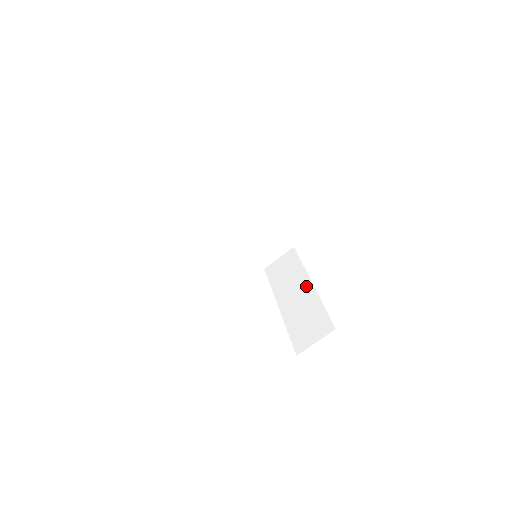
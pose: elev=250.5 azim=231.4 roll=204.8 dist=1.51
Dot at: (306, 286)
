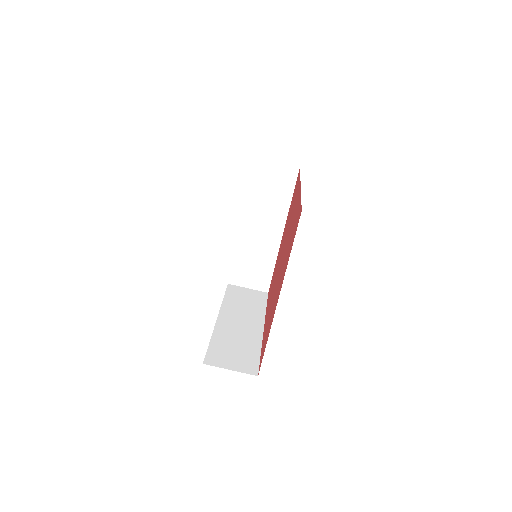
Dot at: (257, 325)
